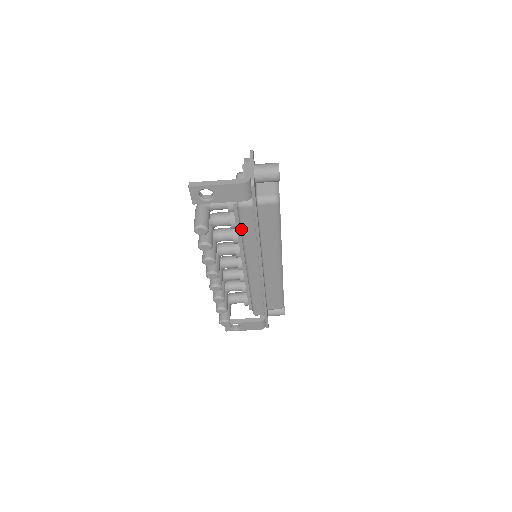
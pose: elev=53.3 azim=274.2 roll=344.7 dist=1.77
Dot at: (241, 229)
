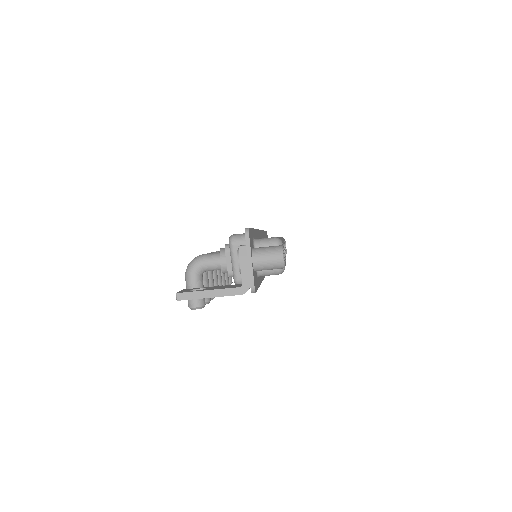
Dot at: occluded
